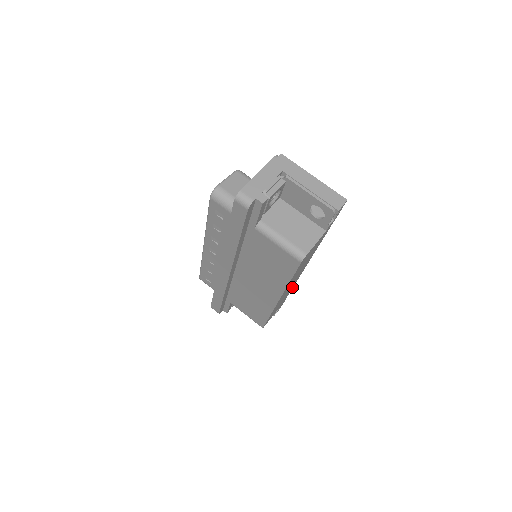
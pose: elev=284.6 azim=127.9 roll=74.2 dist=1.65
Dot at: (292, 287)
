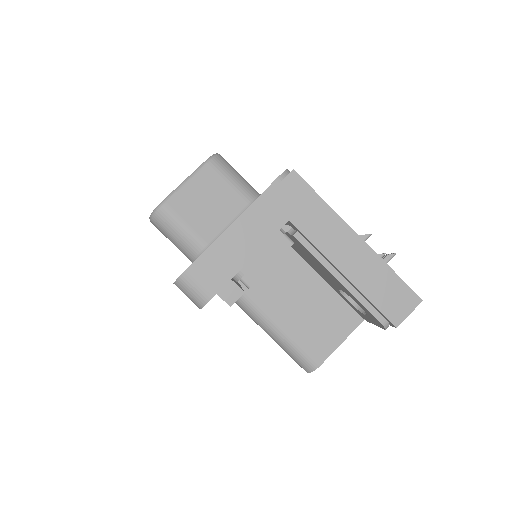
Dot at: occluded
